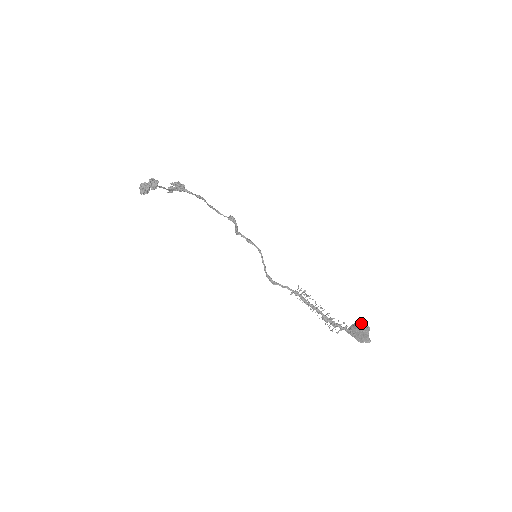
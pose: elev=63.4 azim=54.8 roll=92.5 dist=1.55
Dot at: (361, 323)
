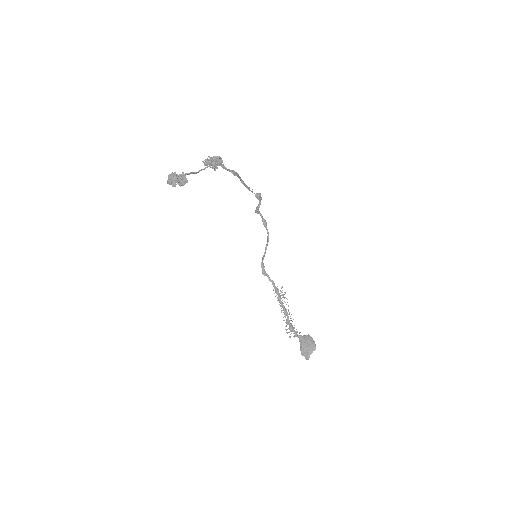
Dot at: (313, 340)
